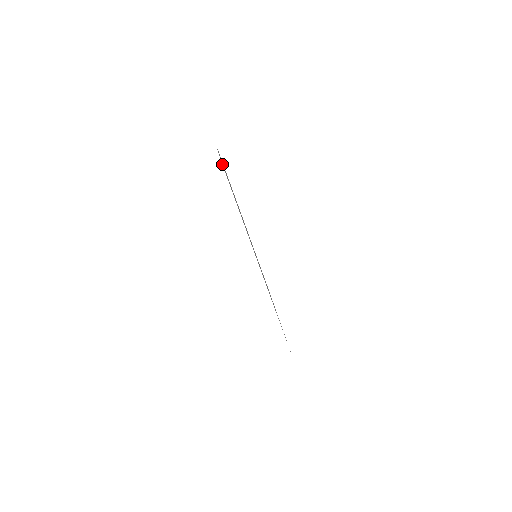
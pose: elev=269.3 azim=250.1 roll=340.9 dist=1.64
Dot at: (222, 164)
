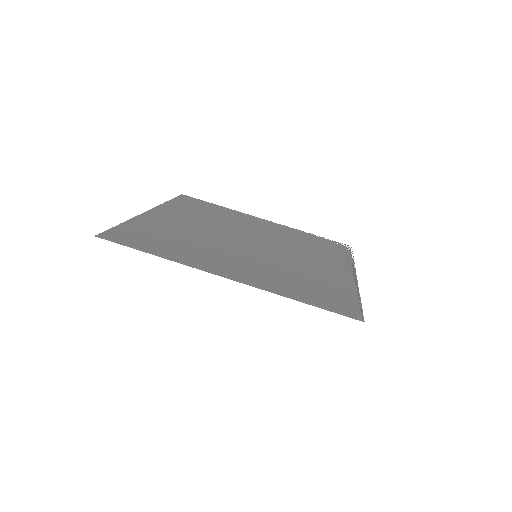
Dot at: (109, 233)
